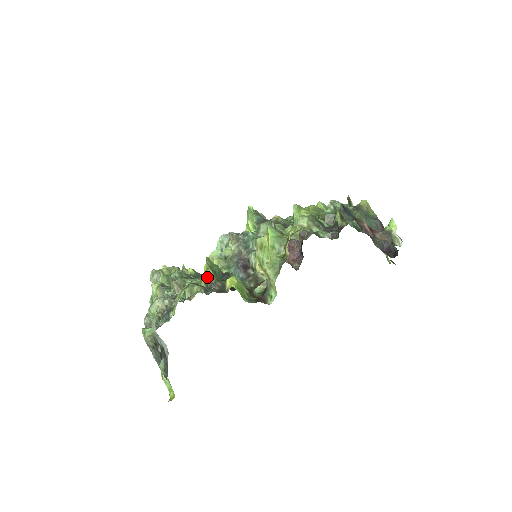
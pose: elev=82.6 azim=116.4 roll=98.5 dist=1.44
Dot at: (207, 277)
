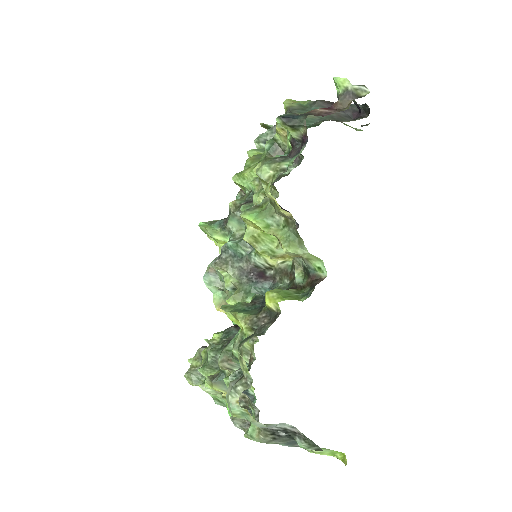
Dot at: (245, 323)
